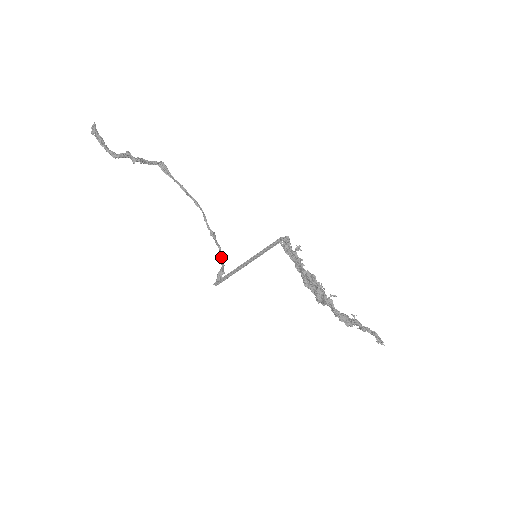
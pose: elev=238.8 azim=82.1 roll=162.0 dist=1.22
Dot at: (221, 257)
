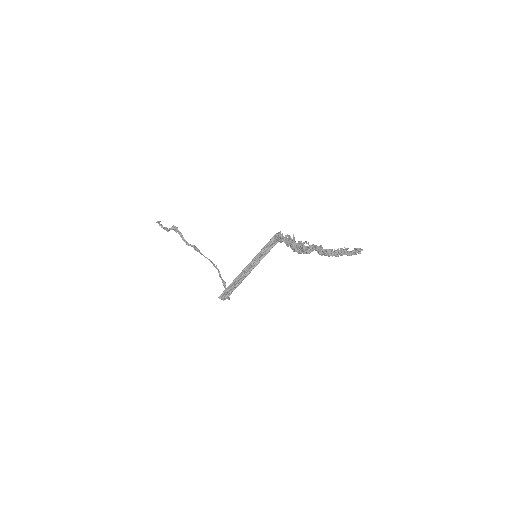
Dot at: occluded
